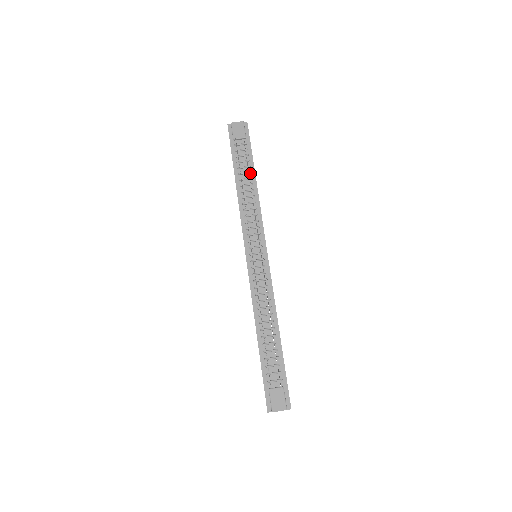
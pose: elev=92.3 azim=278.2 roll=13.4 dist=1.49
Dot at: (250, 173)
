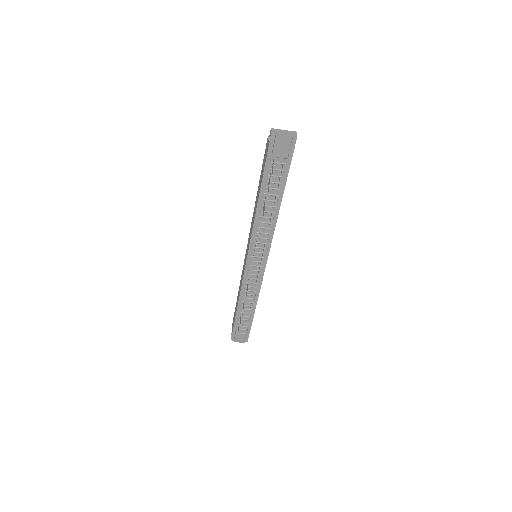
Dot at: (277, 196)
